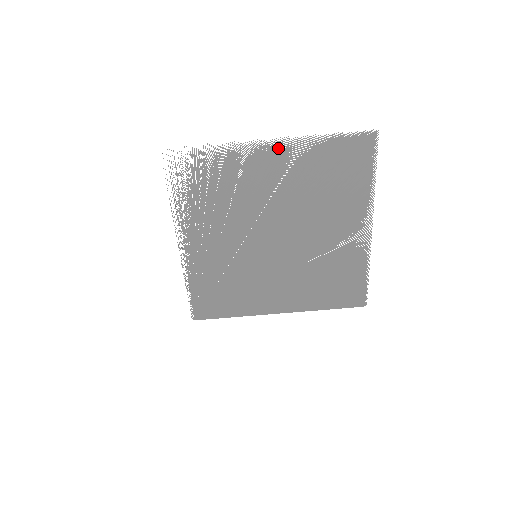
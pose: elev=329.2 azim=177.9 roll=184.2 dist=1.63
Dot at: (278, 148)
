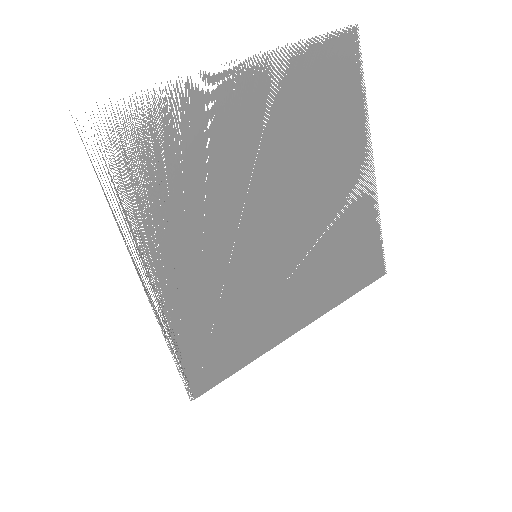
Dot at: (251, 73)
